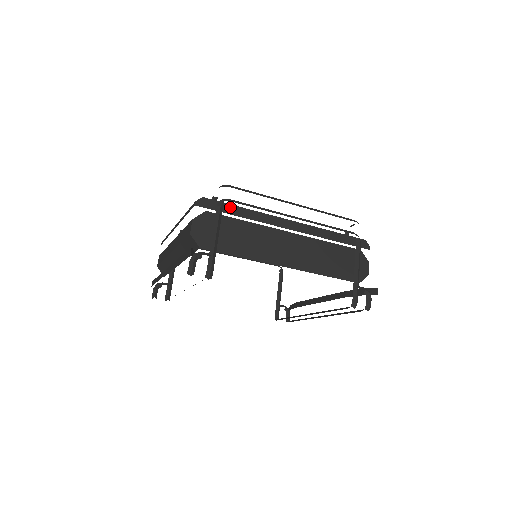
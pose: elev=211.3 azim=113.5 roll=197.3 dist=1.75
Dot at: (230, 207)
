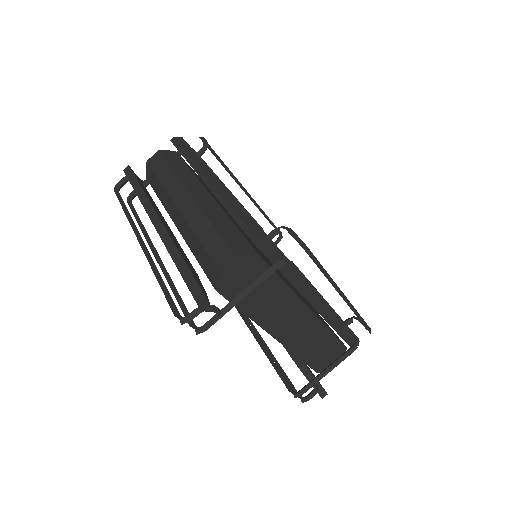
Dot at: occluded
